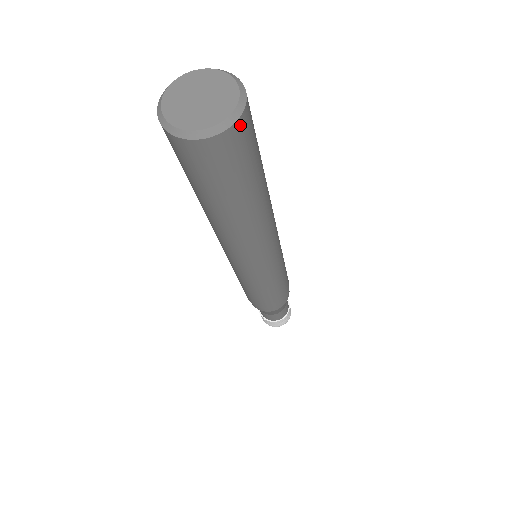
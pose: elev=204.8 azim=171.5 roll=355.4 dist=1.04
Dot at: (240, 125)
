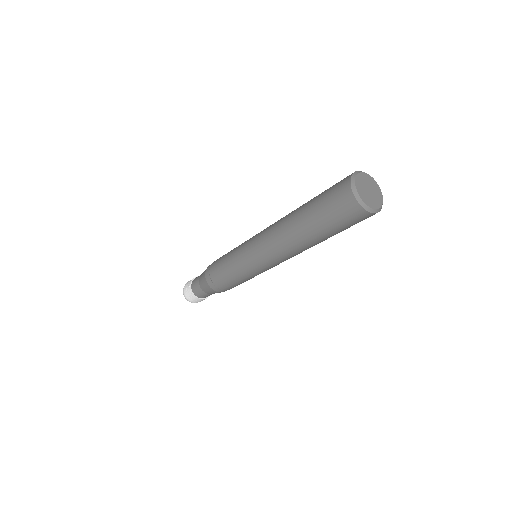
Dot at: occluded
